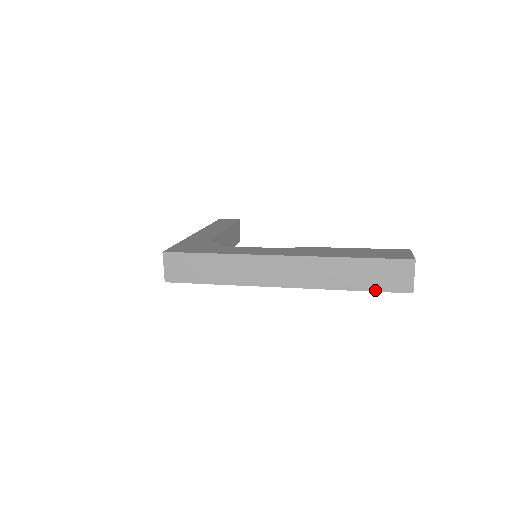
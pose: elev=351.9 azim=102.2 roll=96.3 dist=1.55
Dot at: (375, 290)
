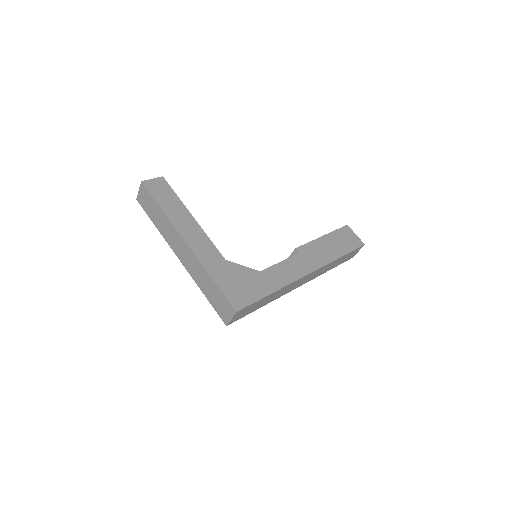
Dot at: occluded
